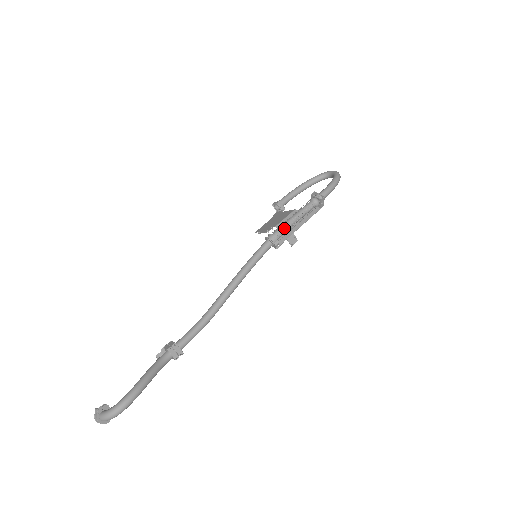
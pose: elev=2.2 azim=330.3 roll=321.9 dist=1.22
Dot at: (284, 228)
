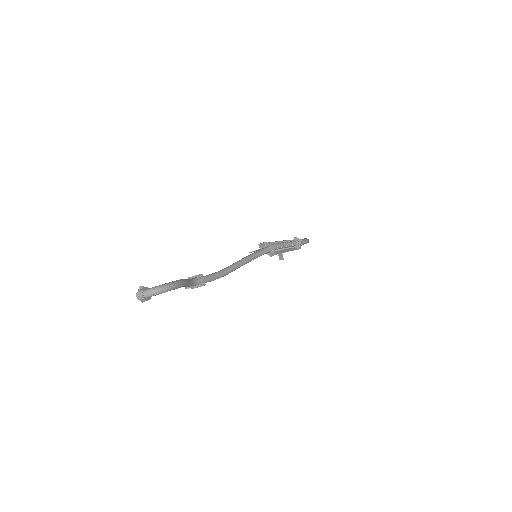
Dot at: (279, 245)
